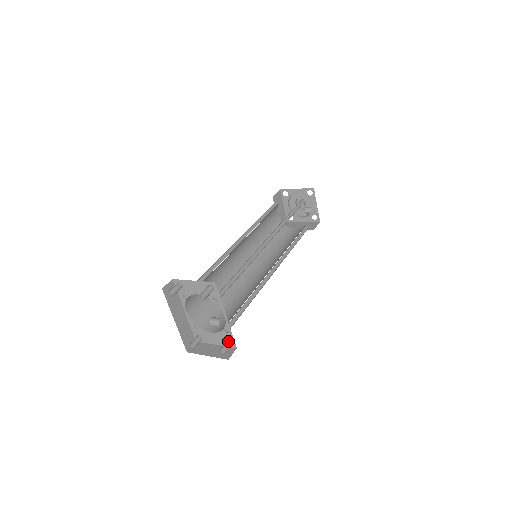
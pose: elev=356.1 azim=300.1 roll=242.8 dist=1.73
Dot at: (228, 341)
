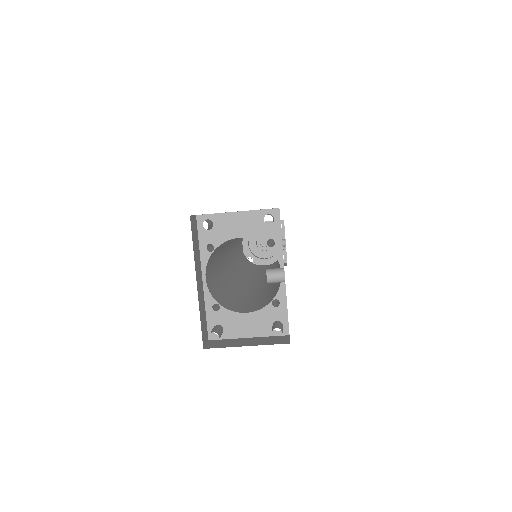
Dot at: (278, 321)
